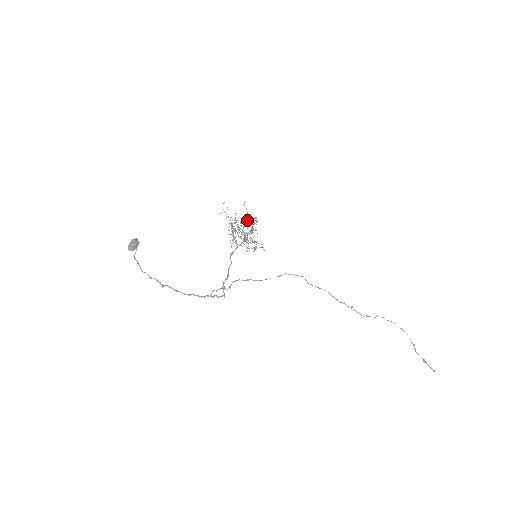
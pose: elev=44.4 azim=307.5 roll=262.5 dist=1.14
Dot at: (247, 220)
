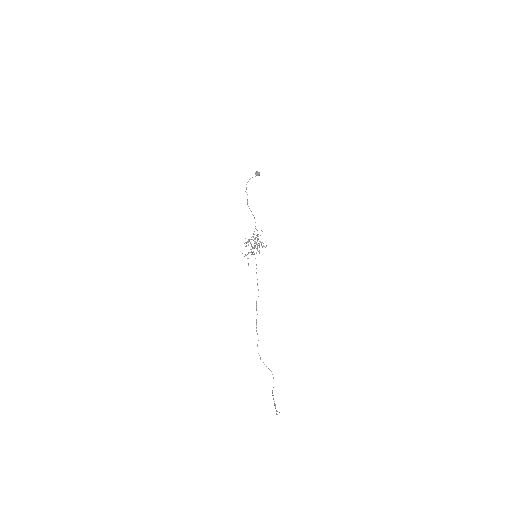
Dot at: occluded
